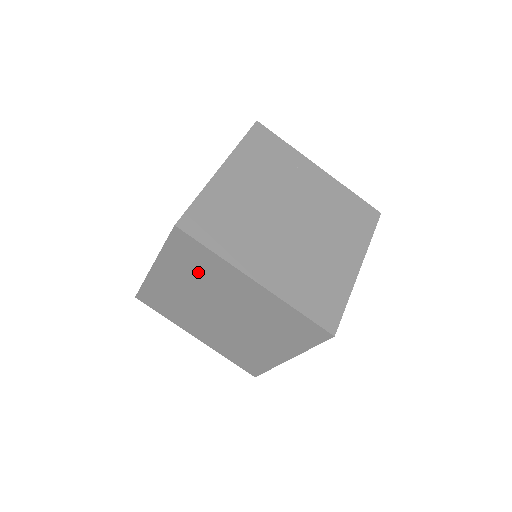
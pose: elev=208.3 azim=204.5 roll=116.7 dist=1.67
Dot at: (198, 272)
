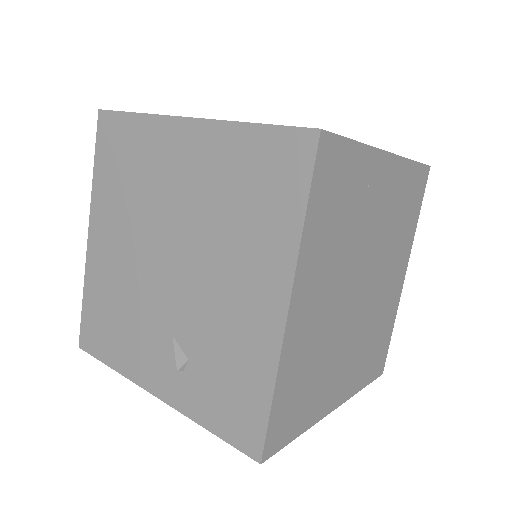
Dot at: occluded
